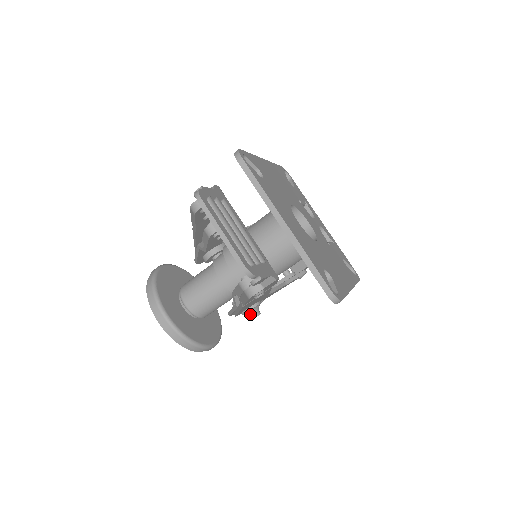
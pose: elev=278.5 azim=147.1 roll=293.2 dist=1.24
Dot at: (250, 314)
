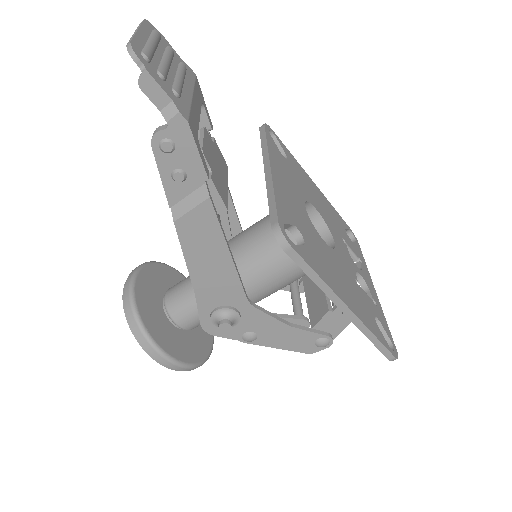
Dot at: (218, 319)
